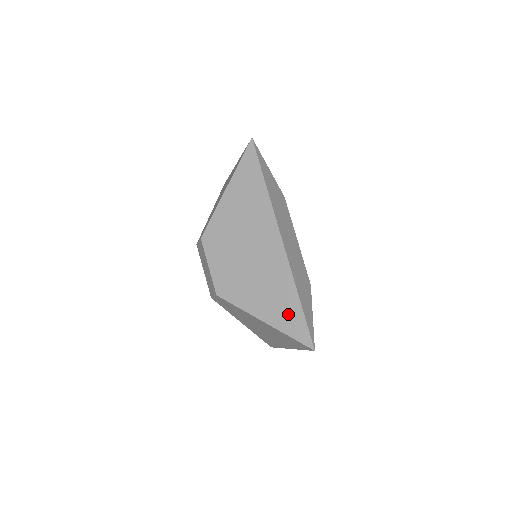
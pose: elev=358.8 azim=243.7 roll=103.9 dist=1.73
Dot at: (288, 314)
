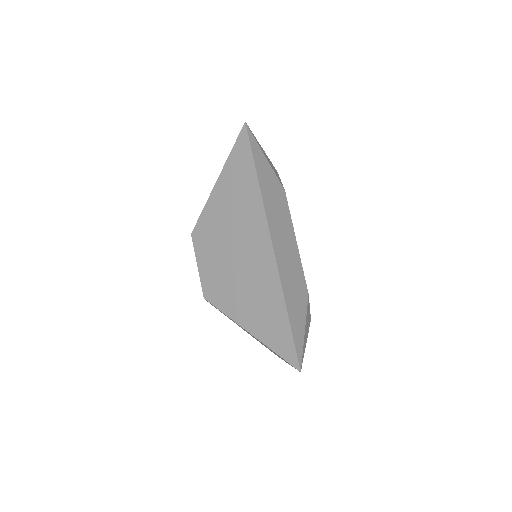
Dot at: (274, 326)
